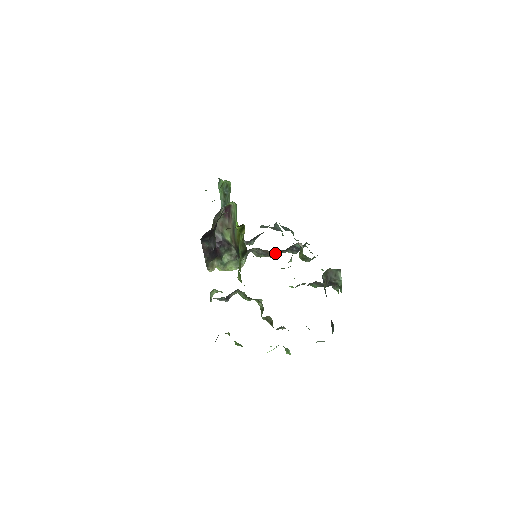
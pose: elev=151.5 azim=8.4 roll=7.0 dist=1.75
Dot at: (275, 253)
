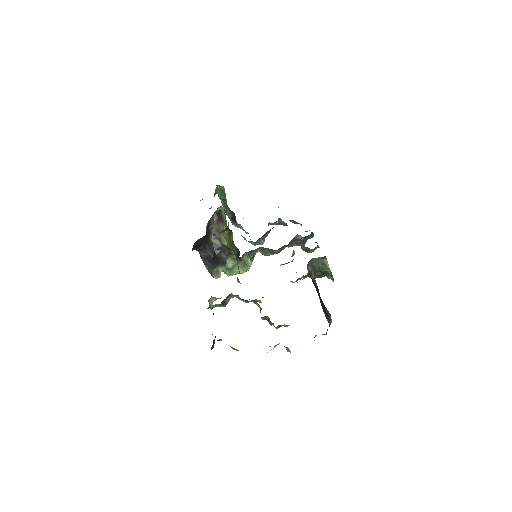
Dot at: (279, 249)
